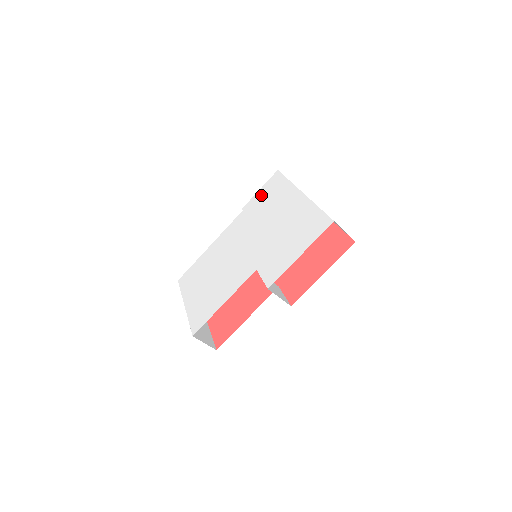
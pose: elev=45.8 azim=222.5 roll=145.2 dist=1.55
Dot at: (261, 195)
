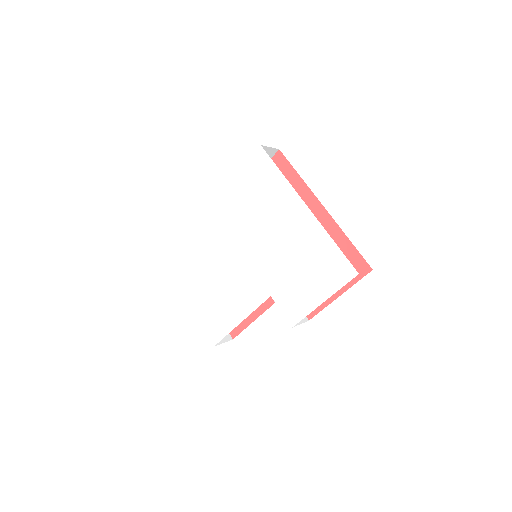
Dot at: (246, 181)
